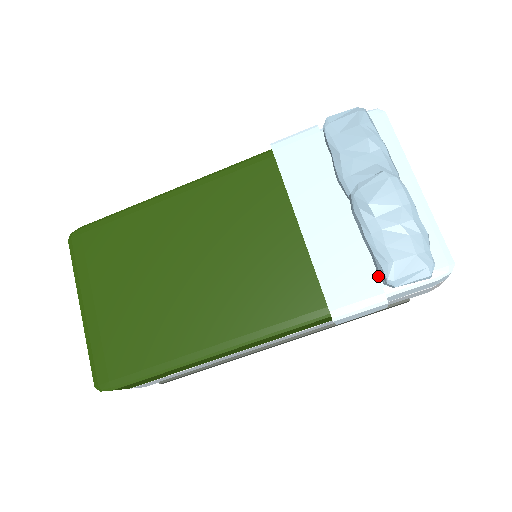
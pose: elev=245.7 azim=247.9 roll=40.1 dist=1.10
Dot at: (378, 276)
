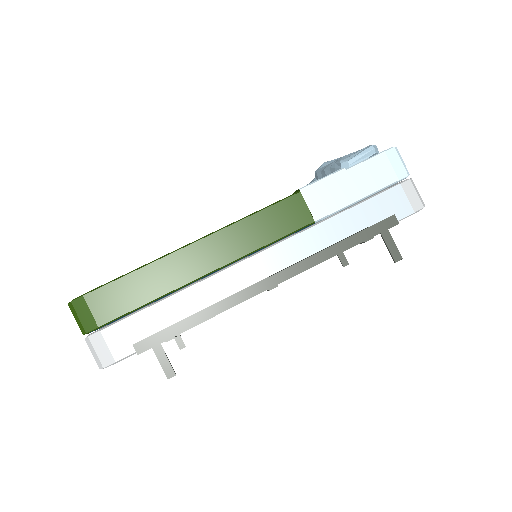
Dot at: occluded
